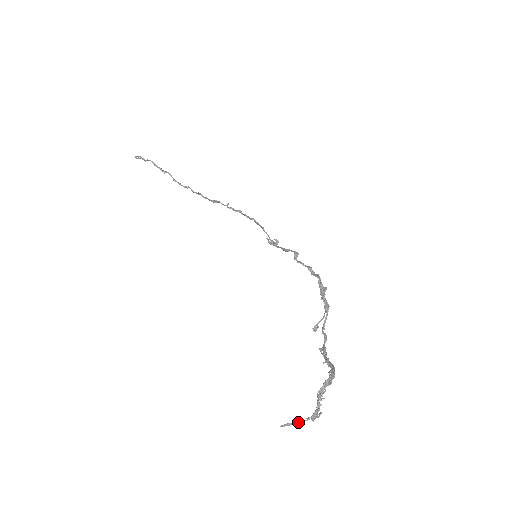
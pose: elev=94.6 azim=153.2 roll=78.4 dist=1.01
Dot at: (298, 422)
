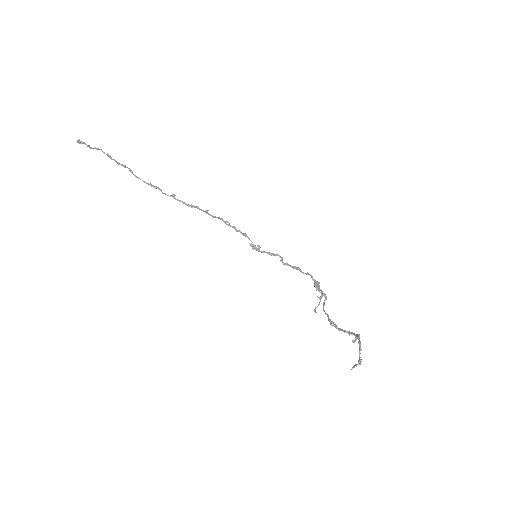
Dot at: (356, 366)
